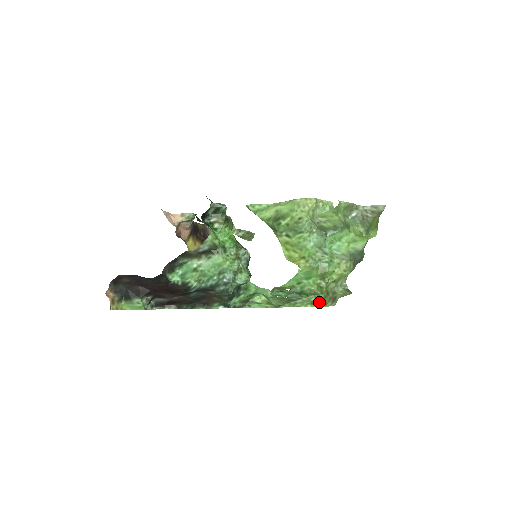
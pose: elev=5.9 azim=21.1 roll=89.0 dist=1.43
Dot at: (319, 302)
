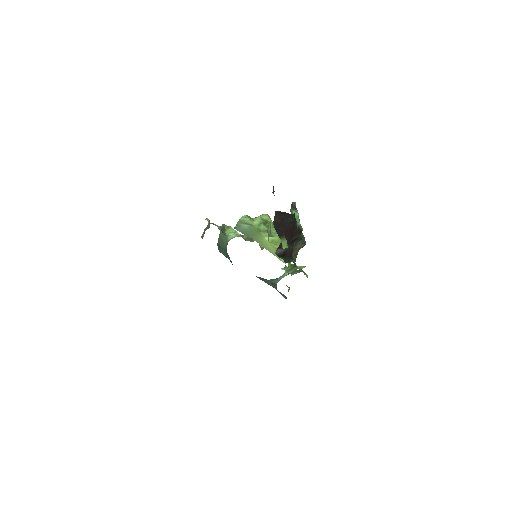
Dot at: (306, 274)
